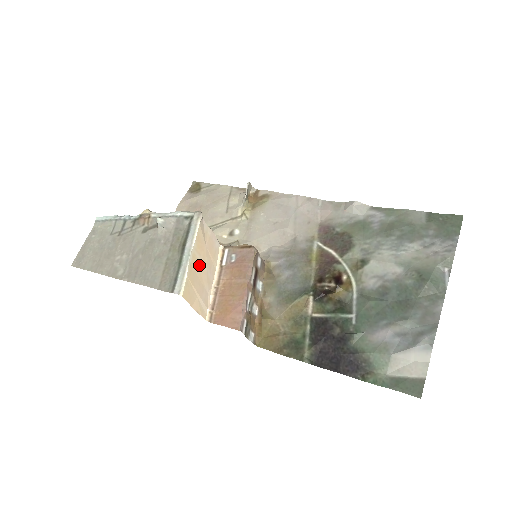
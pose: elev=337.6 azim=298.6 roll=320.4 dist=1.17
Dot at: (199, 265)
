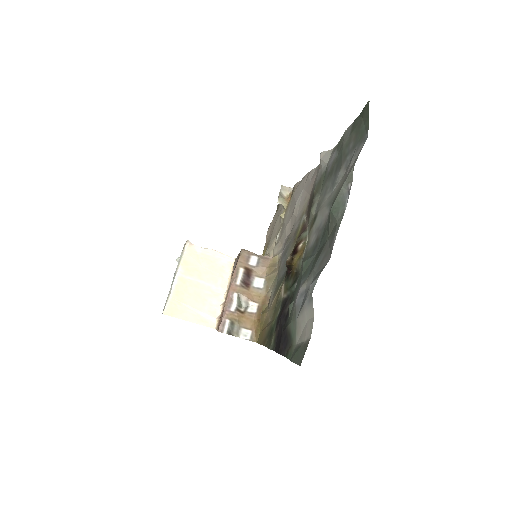
Dot at: (193, 284)
